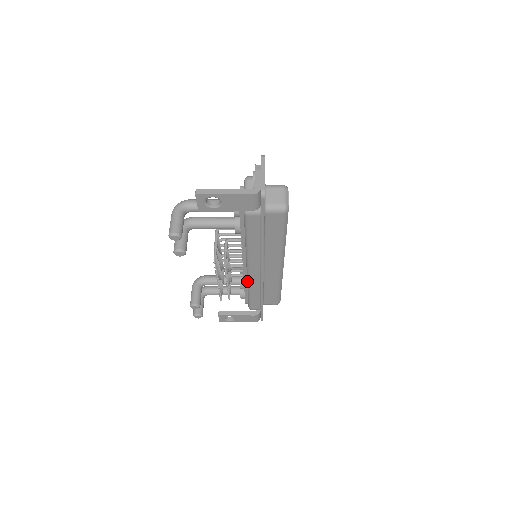
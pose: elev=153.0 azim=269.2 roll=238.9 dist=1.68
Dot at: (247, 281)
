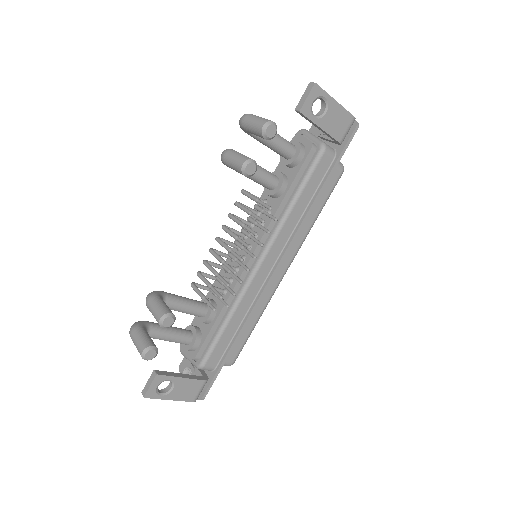
Dot at: (241, 291)
